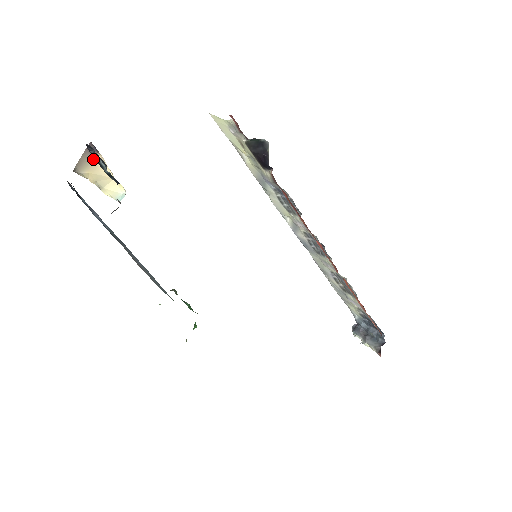
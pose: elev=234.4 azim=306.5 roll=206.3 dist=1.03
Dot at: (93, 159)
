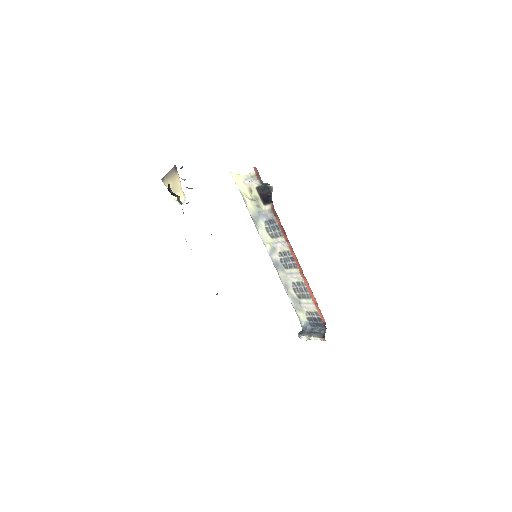
Dot at: (175, 174)
